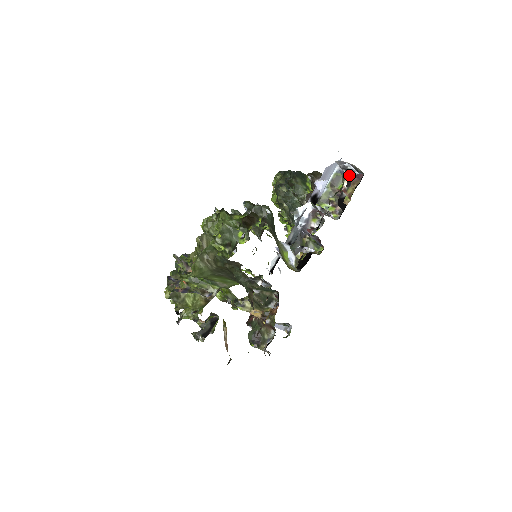
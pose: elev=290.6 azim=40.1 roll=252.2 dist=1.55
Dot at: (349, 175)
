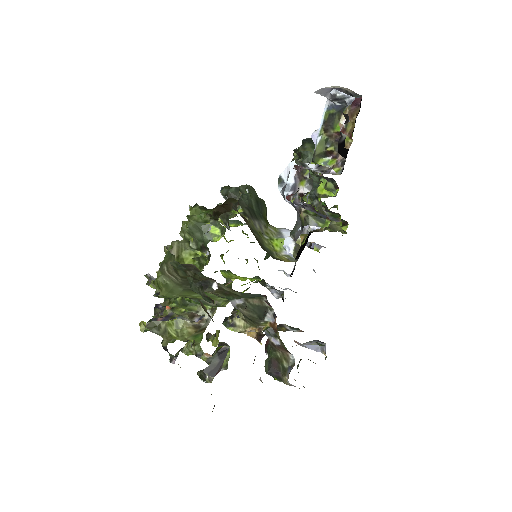
Dot at: (345, 107)
